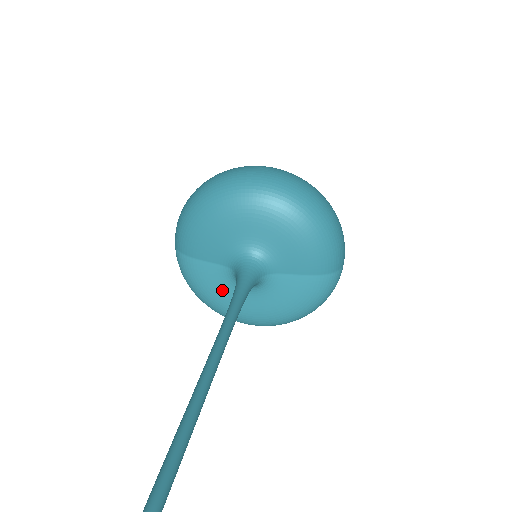
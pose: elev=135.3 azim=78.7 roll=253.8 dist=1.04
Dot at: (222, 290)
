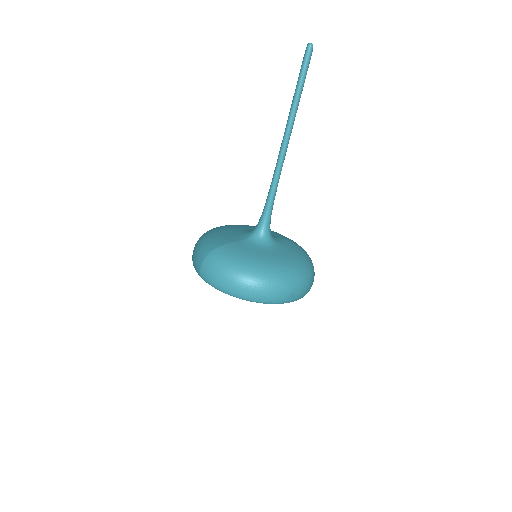
Dot at: (256, 251)
